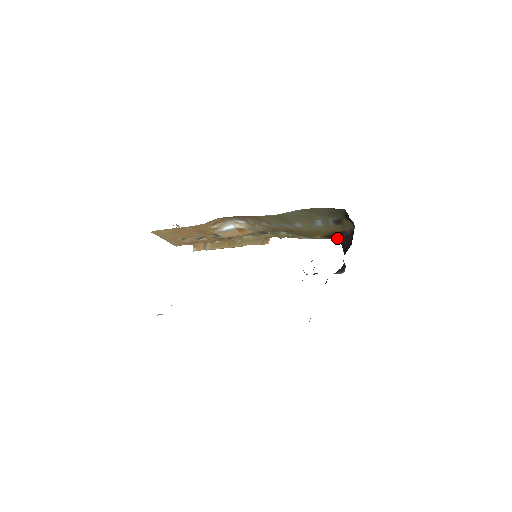
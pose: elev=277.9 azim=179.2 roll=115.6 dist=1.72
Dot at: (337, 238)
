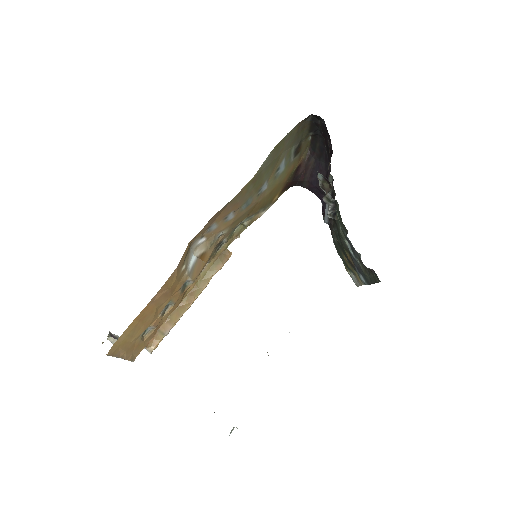
Dot at: (294, 181)
